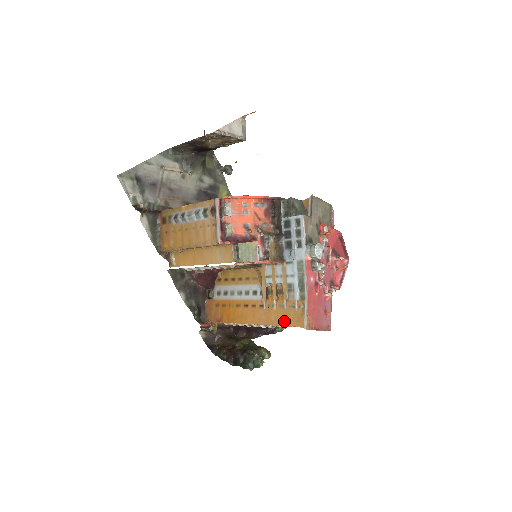
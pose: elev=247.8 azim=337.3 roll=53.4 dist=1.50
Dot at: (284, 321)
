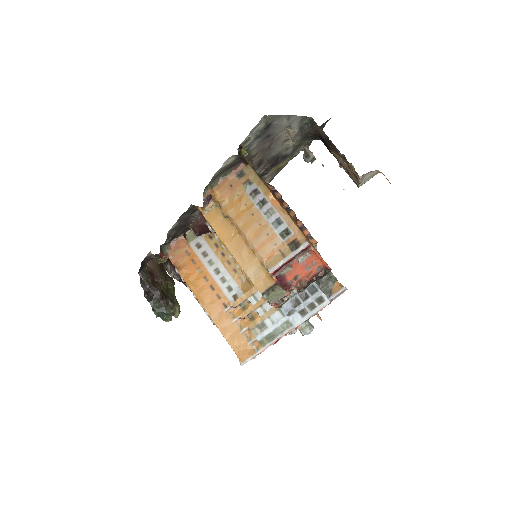
Dot at: (231, 339)
